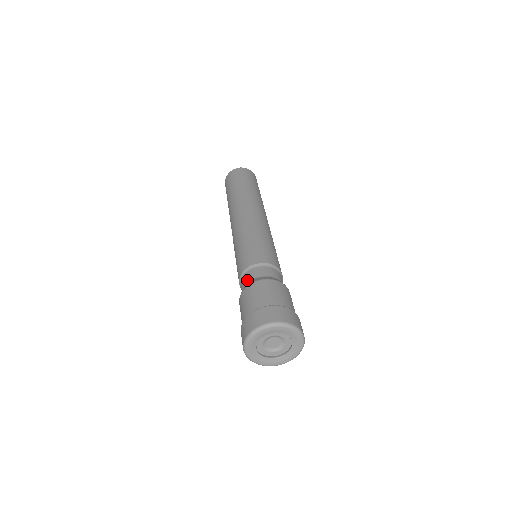
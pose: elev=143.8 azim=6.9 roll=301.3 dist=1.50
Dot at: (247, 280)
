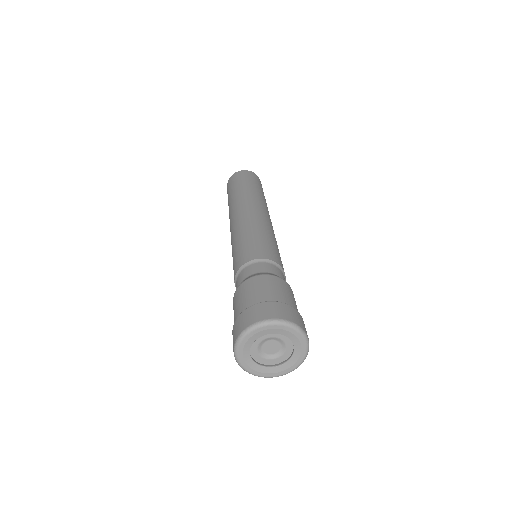
Dot at: (256, 270)
